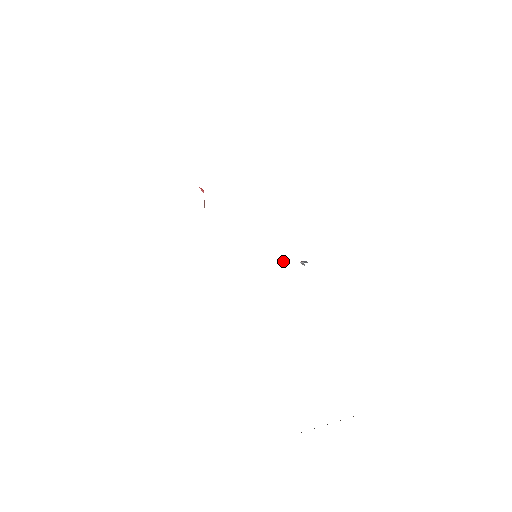
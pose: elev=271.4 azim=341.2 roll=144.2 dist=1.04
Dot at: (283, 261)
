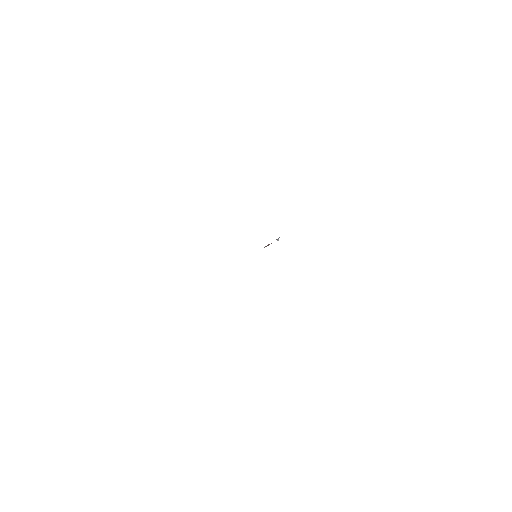
Dot at: (268, 245)
